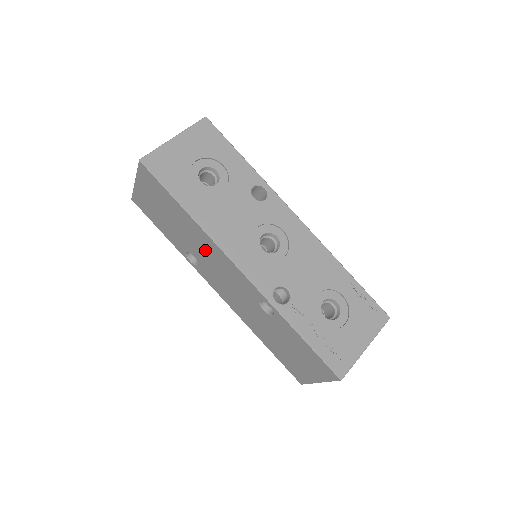
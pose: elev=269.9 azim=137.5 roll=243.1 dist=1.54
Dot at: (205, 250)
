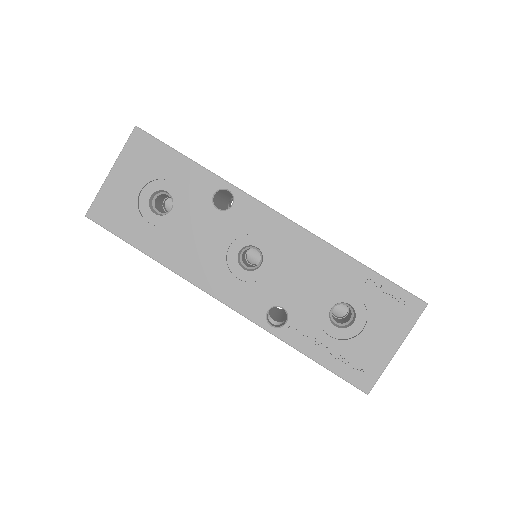
Dot at: occluded
